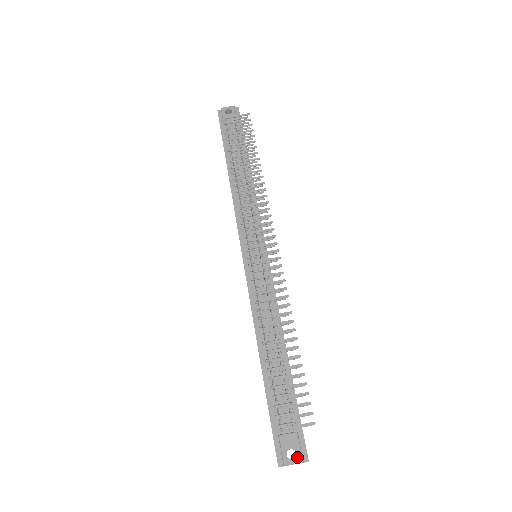
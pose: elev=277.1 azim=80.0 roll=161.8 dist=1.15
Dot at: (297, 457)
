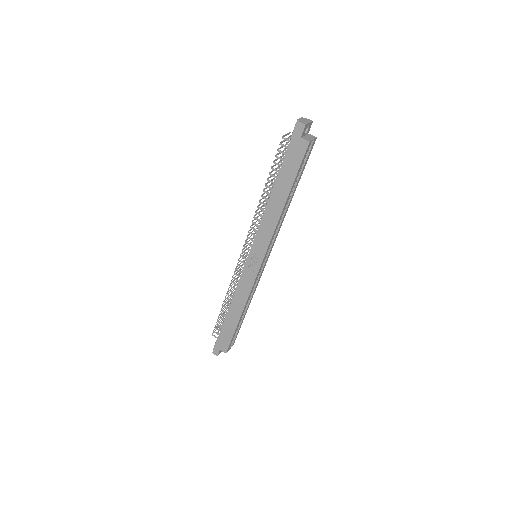
Dot at: occluded
